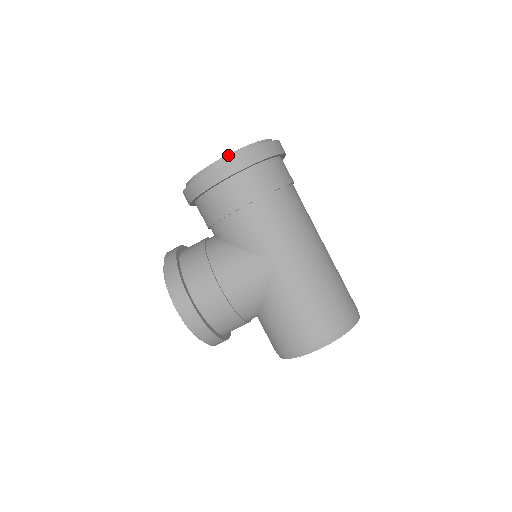
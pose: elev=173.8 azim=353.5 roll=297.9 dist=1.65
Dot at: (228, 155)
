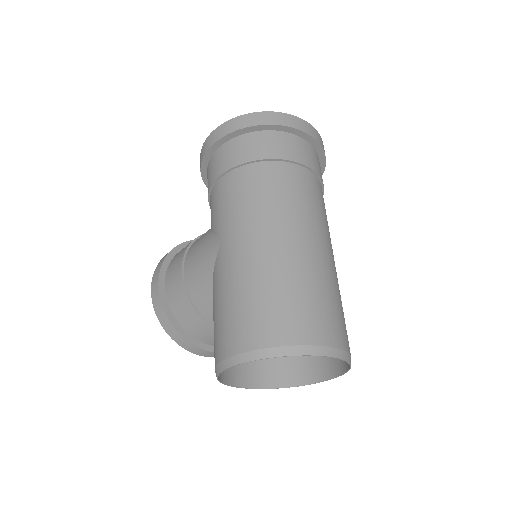
Dot at: occluded
